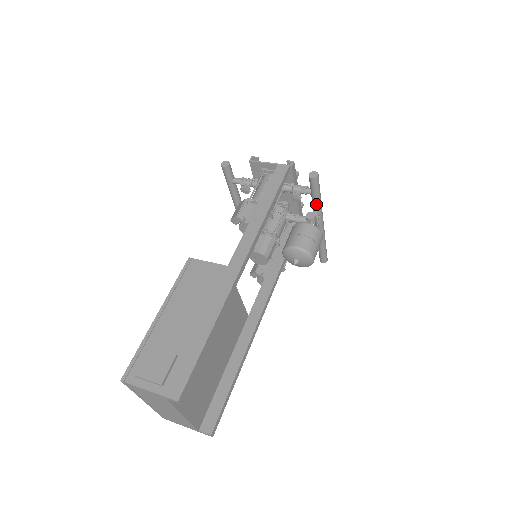
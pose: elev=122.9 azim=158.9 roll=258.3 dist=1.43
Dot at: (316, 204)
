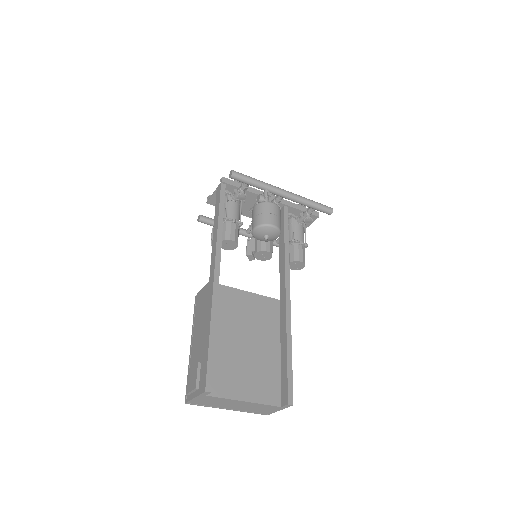
Dot at: (259, 187)
